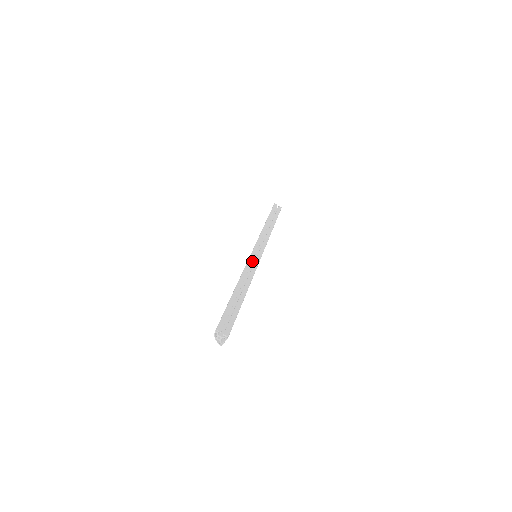
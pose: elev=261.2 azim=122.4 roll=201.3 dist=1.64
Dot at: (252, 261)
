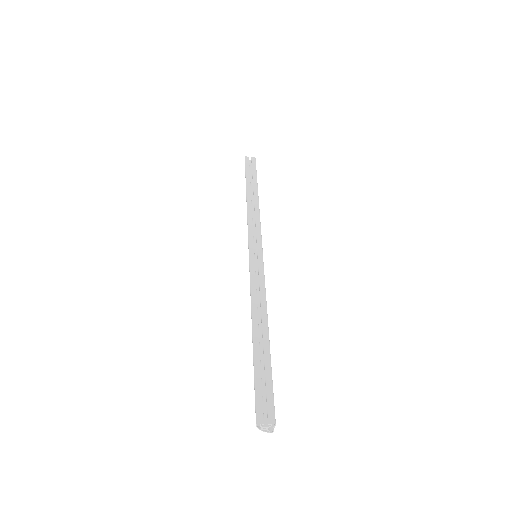
Dot at: (255, 269)
